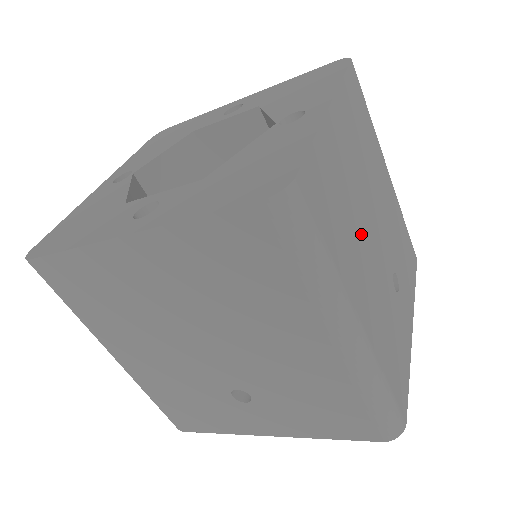
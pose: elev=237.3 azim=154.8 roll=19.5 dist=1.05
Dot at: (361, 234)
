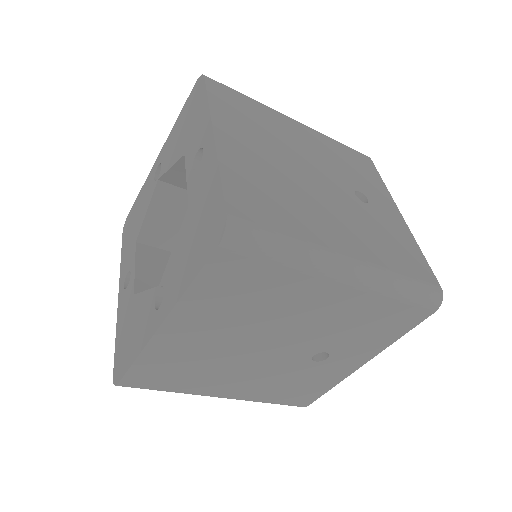
Dot at: (230, 364)
